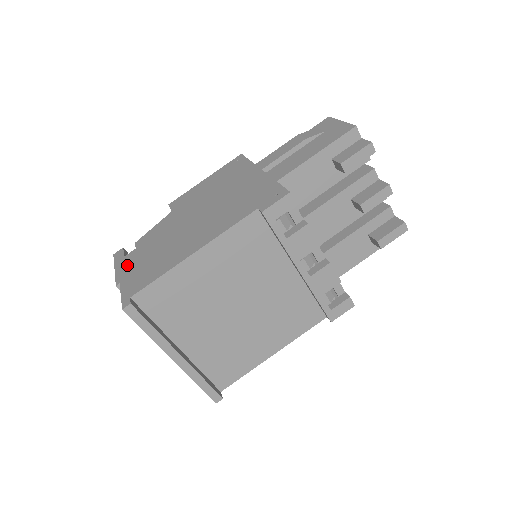
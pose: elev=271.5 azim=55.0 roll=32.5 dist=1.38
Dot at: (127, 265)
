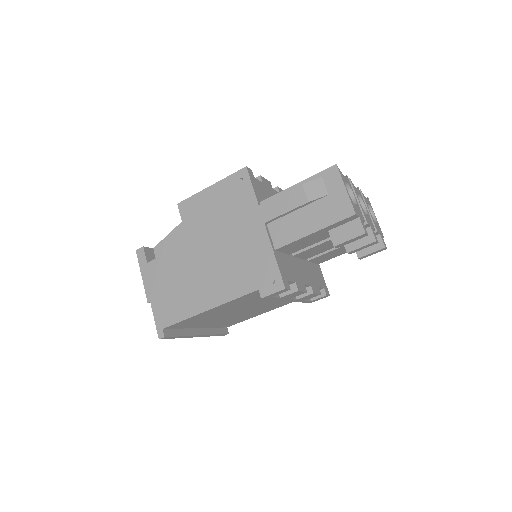
Dot at: (152, 280)
